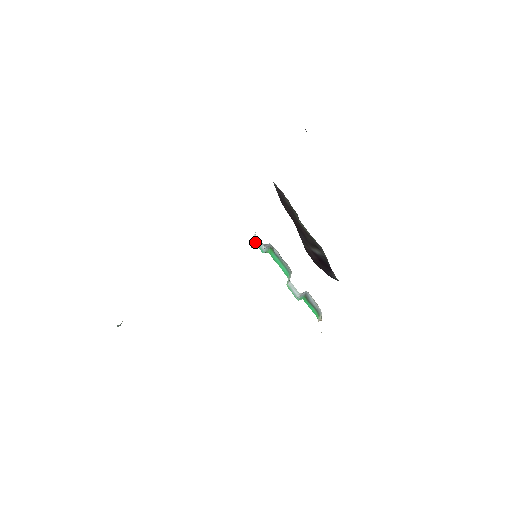
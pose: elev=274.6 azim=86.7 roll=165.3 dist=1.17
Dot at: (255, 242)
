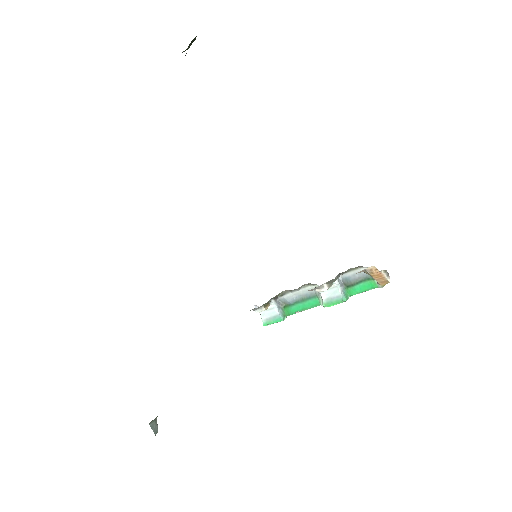
Dot at: (268, 323)
